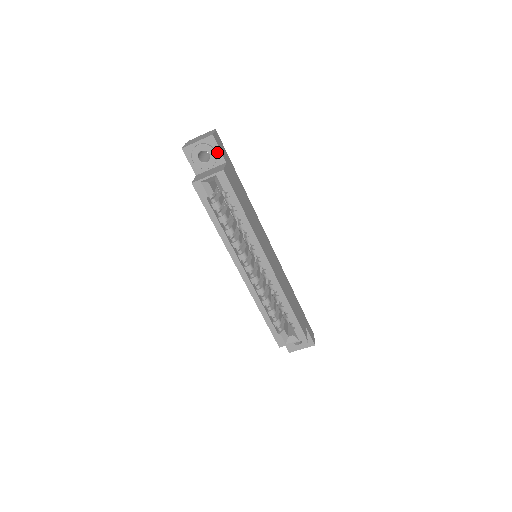
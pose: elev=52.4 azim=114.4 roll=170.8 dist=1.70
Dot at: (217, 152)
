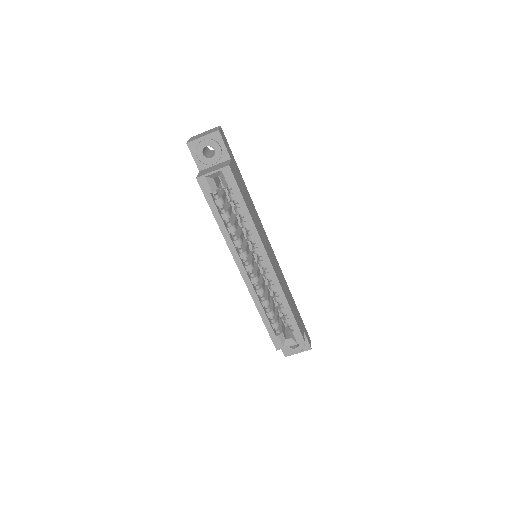
Dot at: (222, 148)
